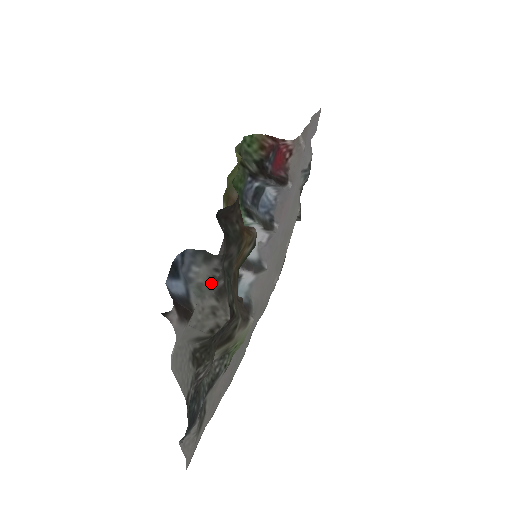
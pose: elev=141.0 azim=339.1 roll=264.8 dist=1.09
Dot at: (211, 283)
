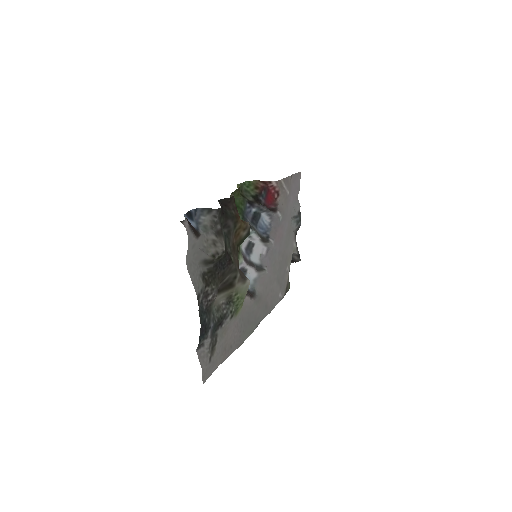
Dot at: (212, 225)
